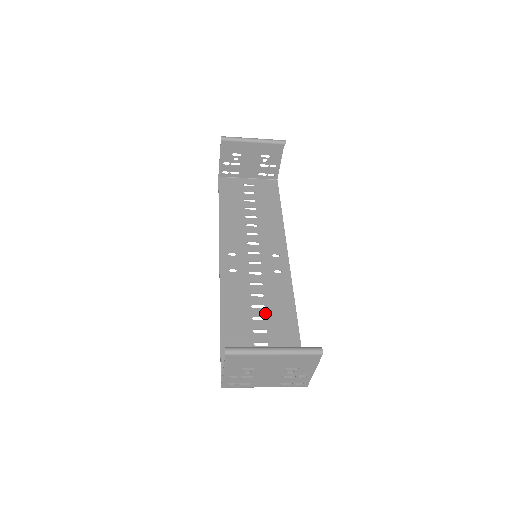
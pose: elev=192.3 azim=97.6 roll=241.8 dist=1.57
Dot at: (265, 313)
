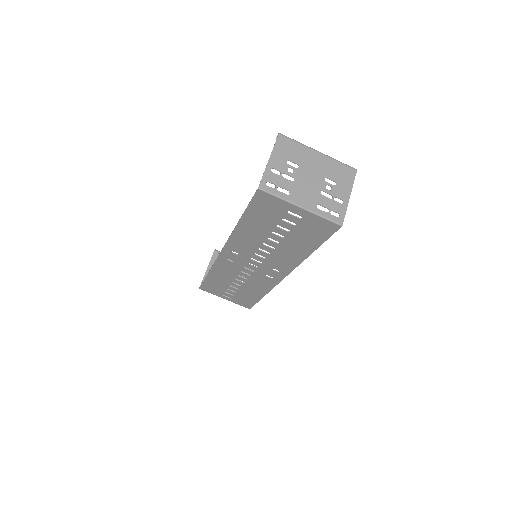
Dot at: (277, 245)
